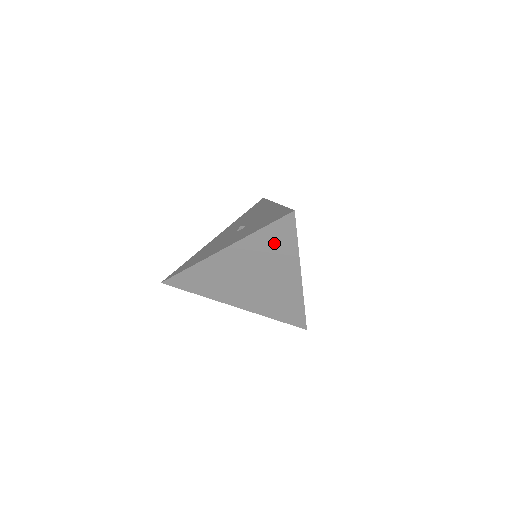
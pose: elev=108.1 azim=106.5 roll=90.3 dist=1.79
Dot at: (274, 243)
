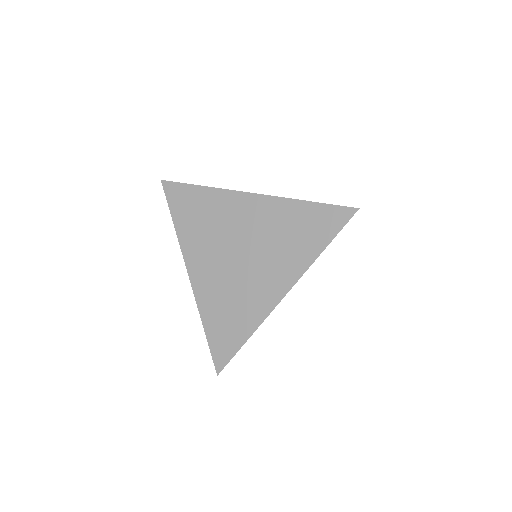
Dot at: (304, 229)
